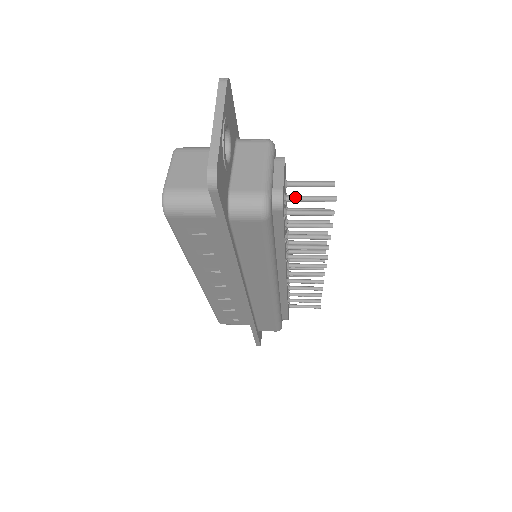
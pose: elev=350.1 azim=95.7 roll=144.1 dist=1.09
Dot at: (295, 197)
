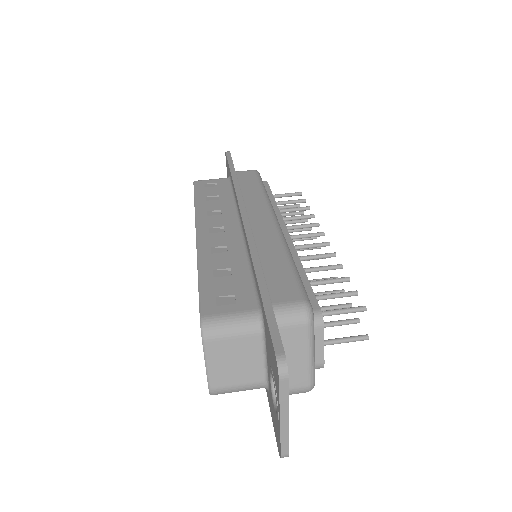
Dot at: (330, 344)
